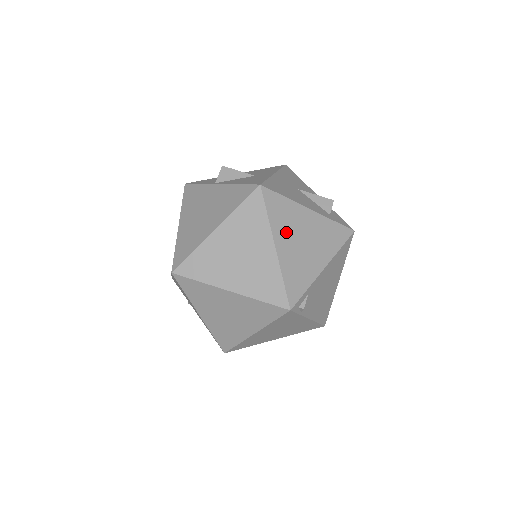
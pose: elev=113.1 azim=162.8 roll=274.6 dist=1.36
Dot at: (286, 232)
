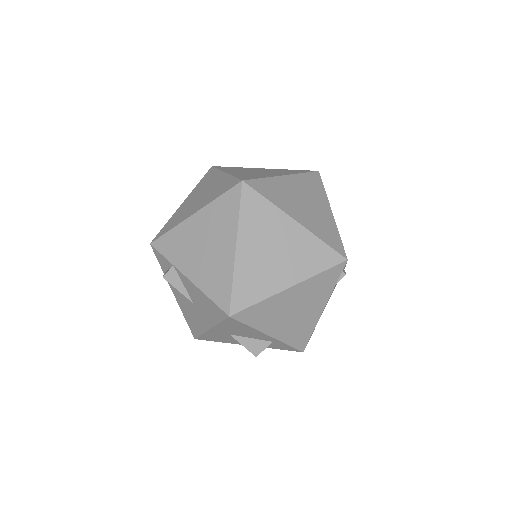
Dot at: occluded
